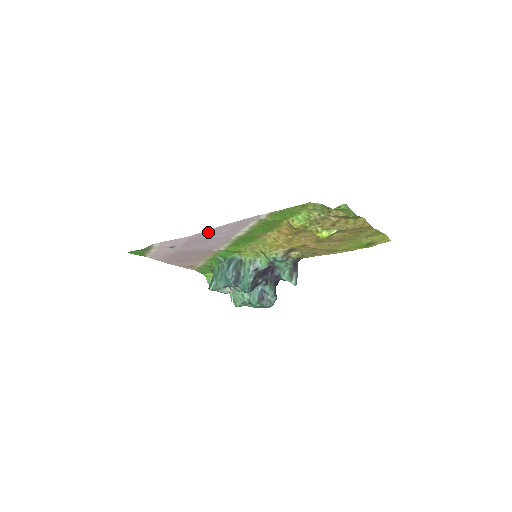
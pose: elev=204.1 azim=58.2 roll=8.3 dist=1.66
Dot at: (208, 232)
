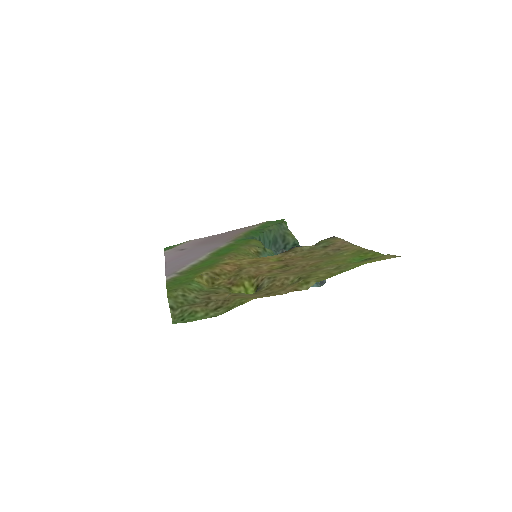
Dot at: (171, 262)
